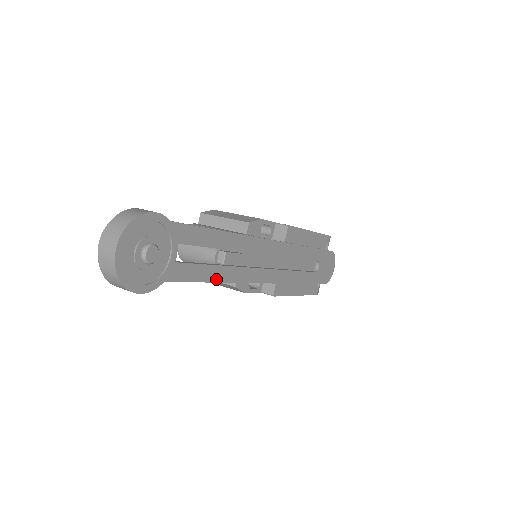
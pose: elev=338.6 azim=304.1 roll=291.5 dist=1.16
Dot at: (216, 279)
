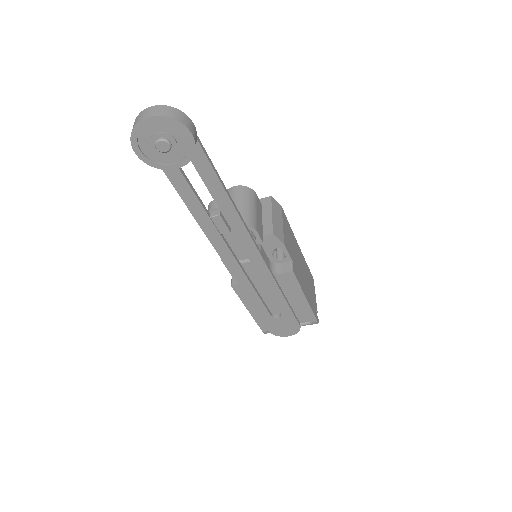
Dot at: (197, 217)
